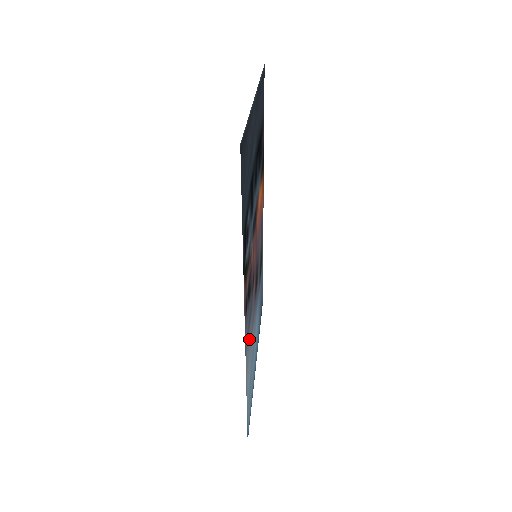
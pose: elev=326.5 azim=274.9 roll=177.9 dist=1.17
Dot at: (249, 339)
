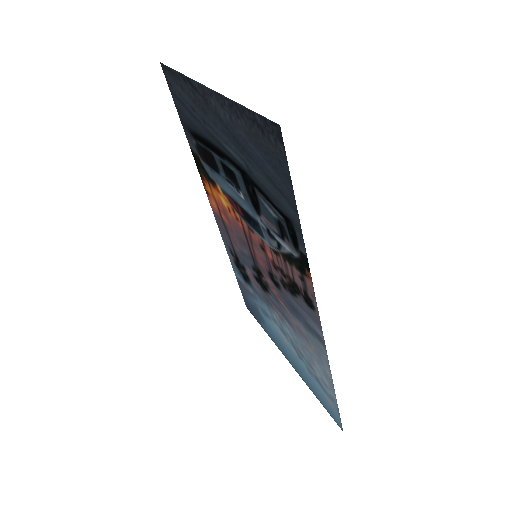
Dot at: (305, 335)
